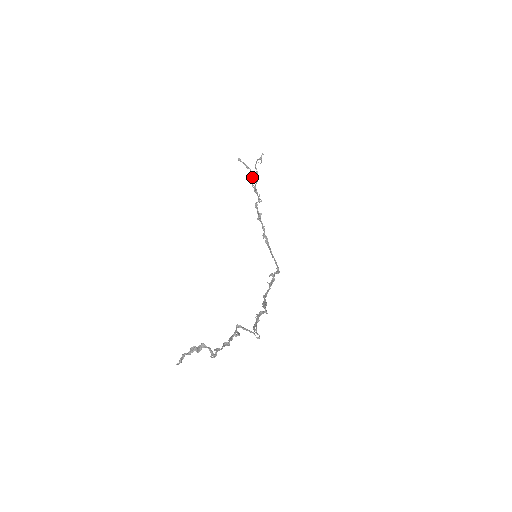
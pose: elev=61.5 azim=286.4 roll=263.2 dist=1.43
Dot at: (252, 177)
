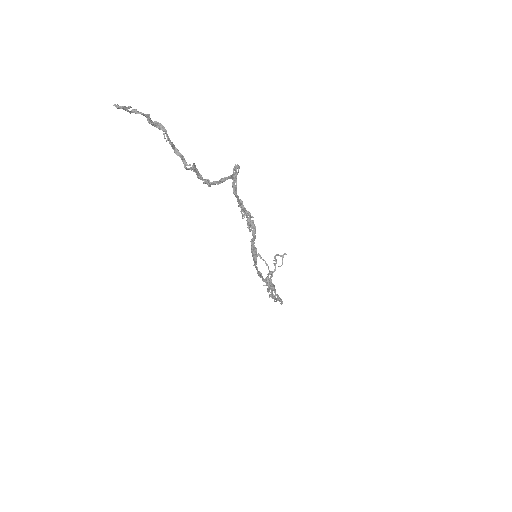
Dot at: (269, 273)
